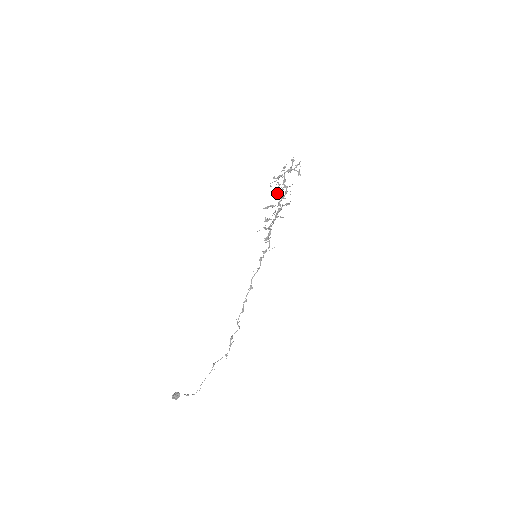
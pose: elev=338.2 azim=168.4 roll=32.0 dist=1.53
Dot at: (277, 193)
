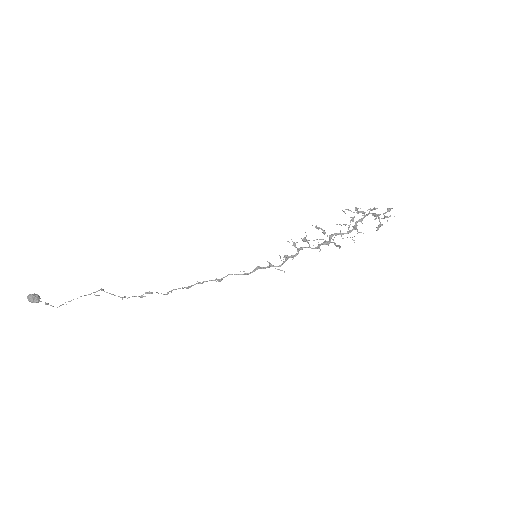
Dot at: occluded
